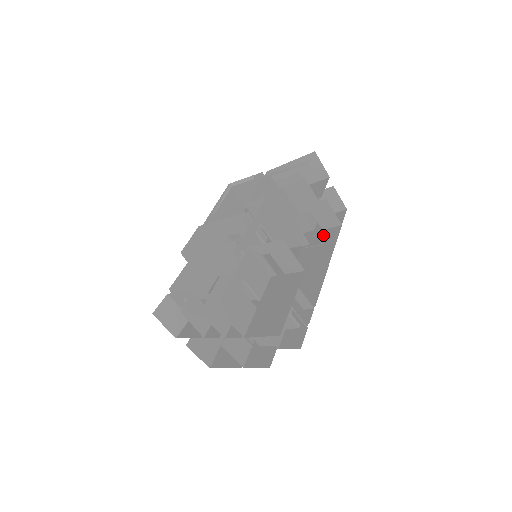
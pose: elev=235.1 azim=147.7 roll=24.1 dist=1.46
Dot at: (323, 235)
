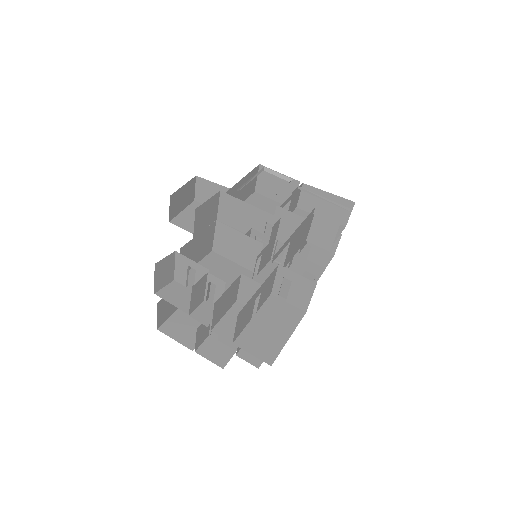
Dot at: (306, 266)
